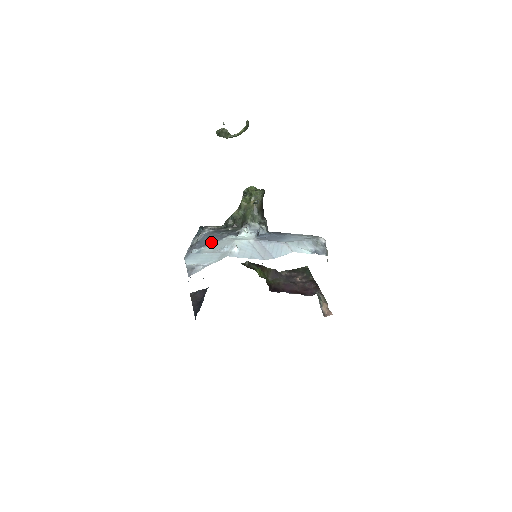
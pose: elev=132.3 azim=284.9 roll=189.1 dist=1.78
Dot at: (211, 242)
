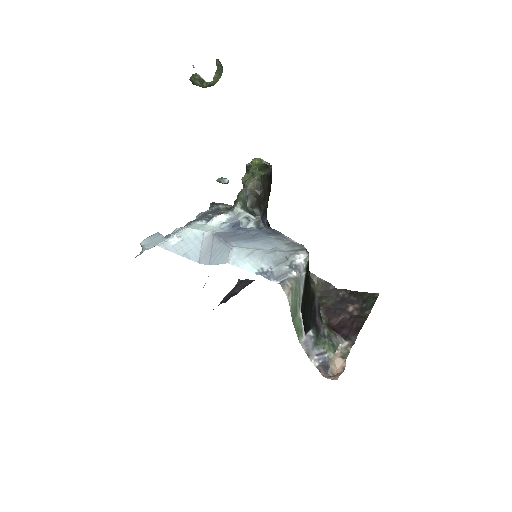
Dot at: (190, 224)
